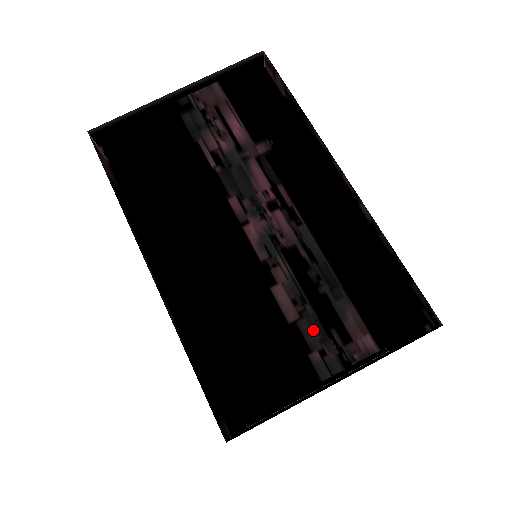
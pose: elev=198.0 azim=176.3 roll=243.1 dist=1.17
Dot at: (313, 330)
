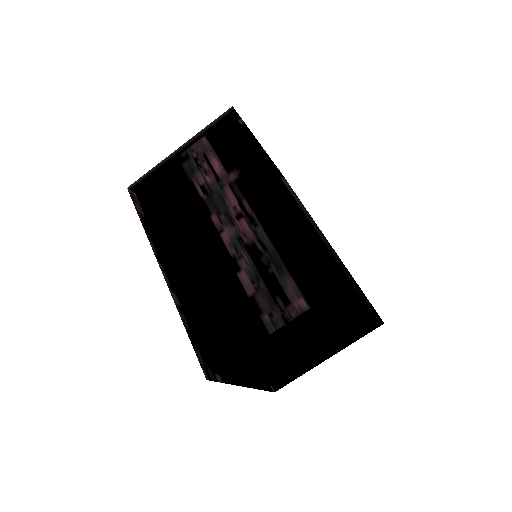
Dot at: (264, 299)
